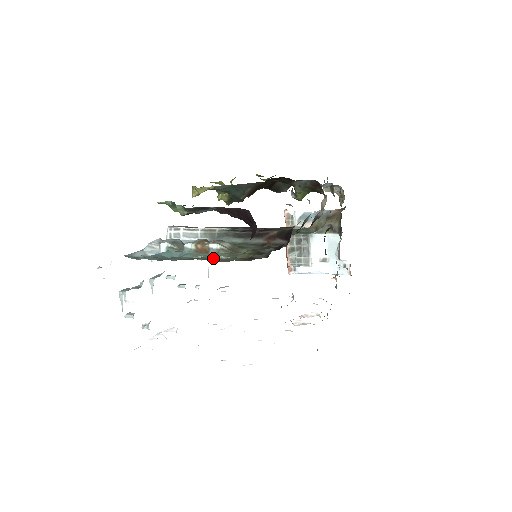
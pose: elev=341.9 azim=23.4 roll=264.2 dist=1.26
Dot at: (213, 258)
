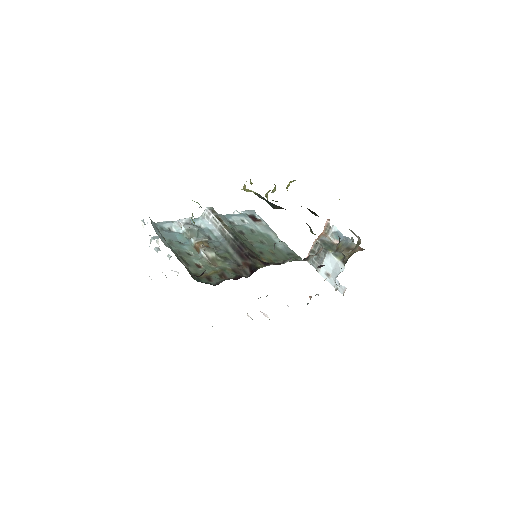
Dot at: (194, 261)
